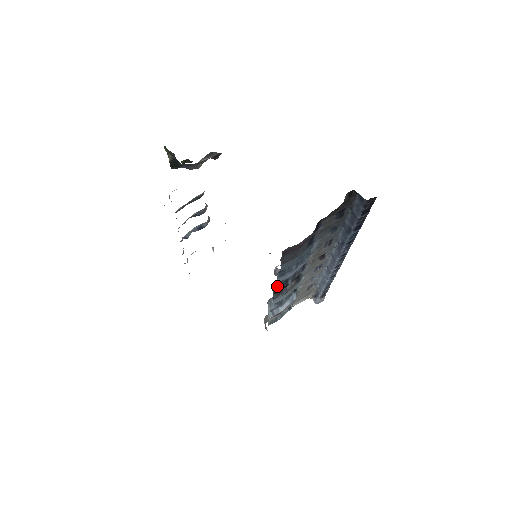
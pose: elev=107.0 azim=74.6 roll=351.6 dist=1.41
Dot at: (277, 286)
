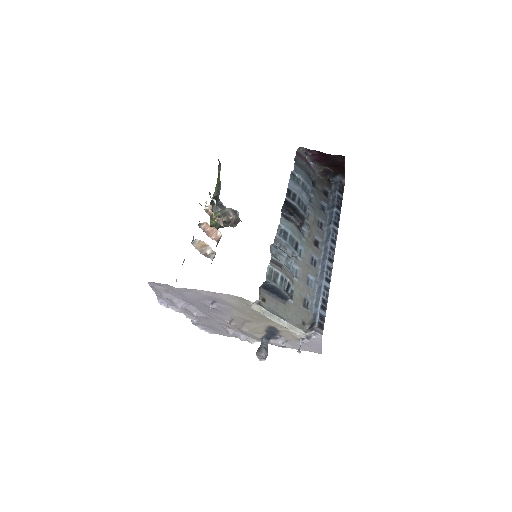
Dot at: (287, 194)
